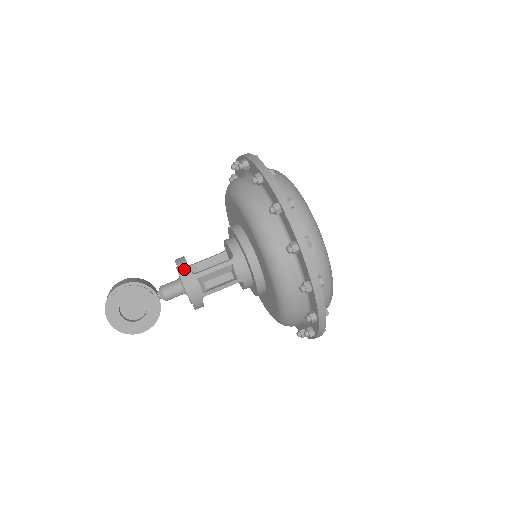
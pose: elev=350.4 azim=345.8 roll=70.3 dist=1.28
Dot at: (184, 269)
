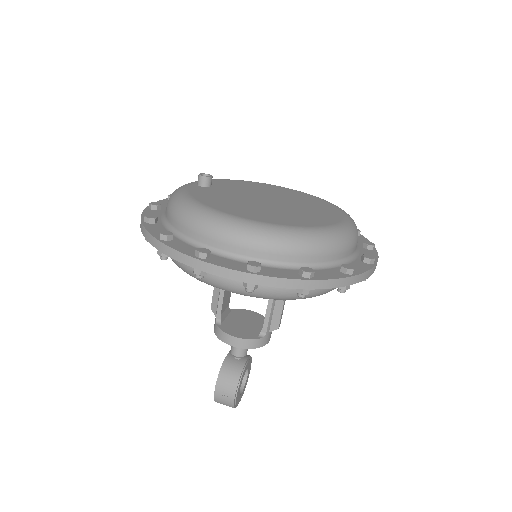
Dot at: (257, 344)
